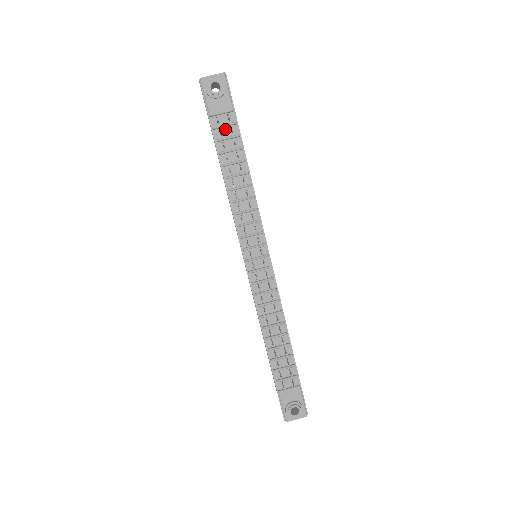
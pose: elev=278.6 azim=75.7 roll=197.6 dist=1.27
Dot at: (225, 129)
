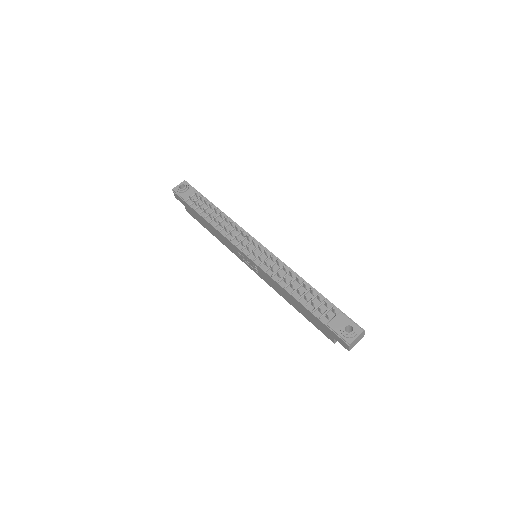
Dot at: (198, 202)
